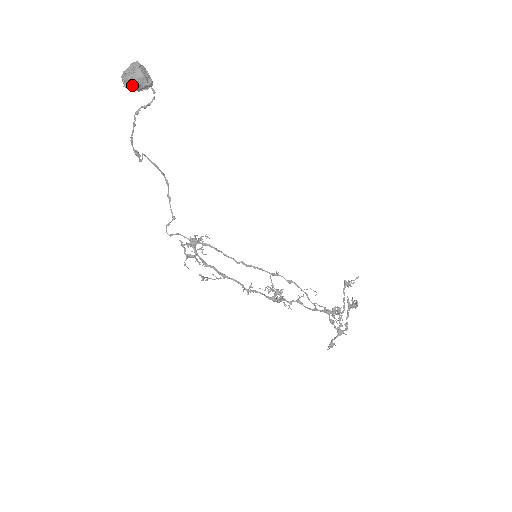
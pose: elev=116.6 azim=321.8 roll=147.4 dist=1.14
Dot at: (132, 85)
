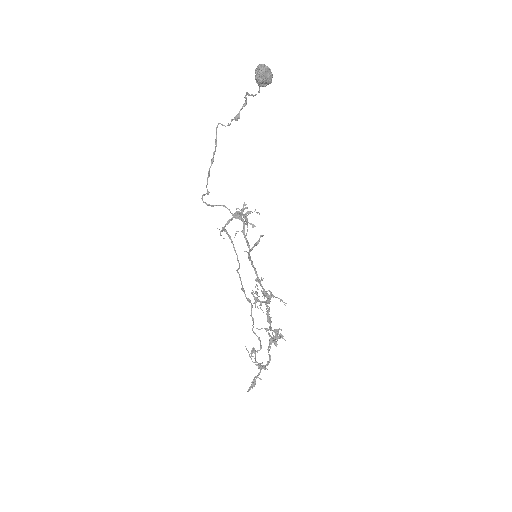
Dot at: (265, 75)
